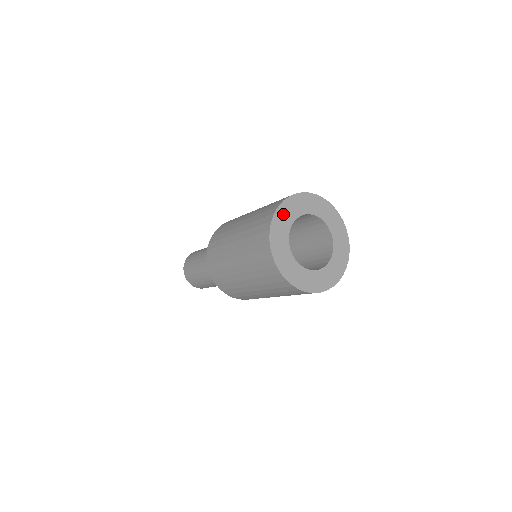
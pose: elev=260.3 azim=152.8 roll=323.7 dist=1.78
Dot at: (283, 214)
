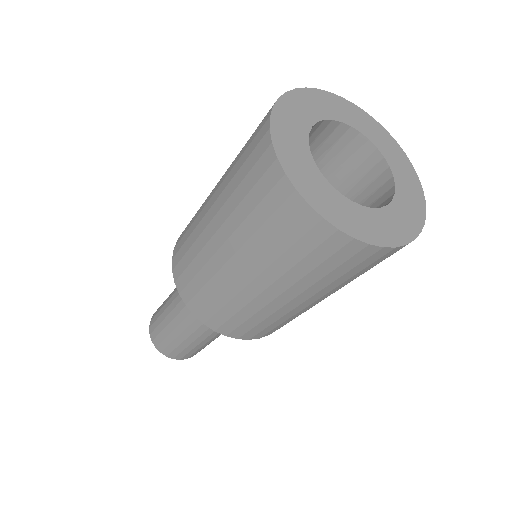
Dot at: (286, 118)
